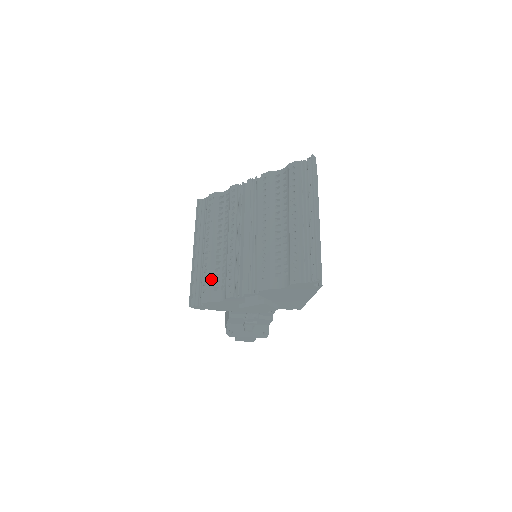
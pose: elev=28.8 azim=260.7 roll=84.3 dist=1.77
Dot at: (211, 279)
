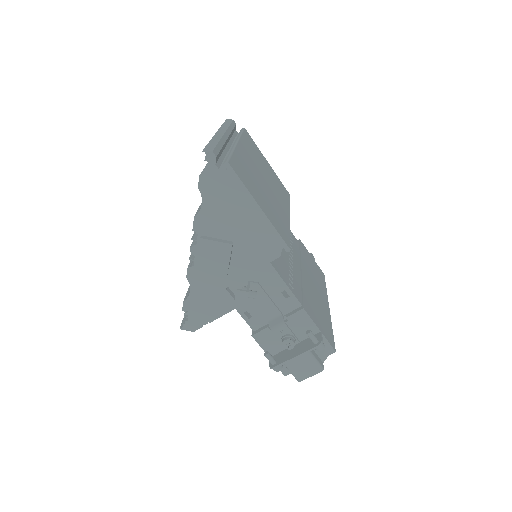
Dot at: occluded
